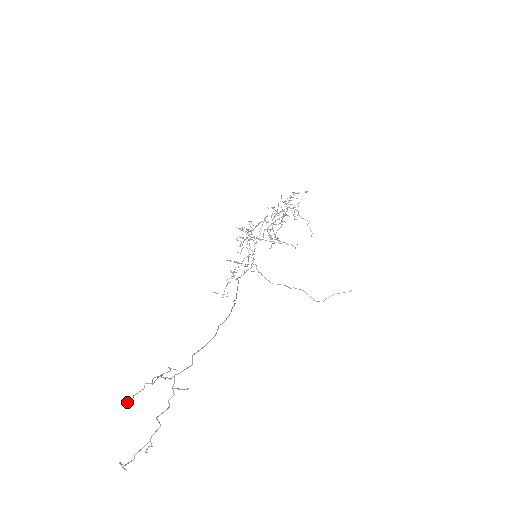
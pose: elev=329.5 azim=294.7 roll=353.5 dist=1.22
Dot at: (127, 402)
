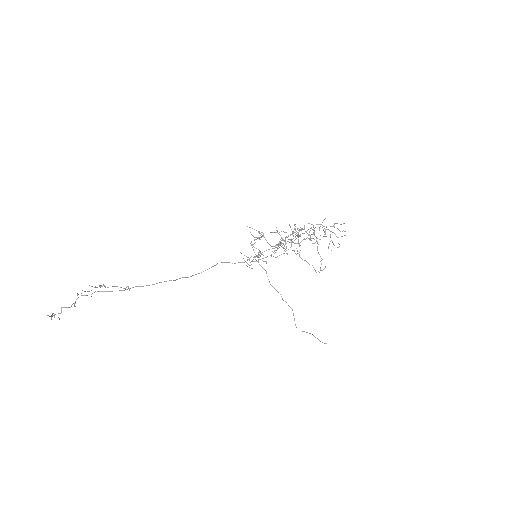
Dot at: (92, 286)
